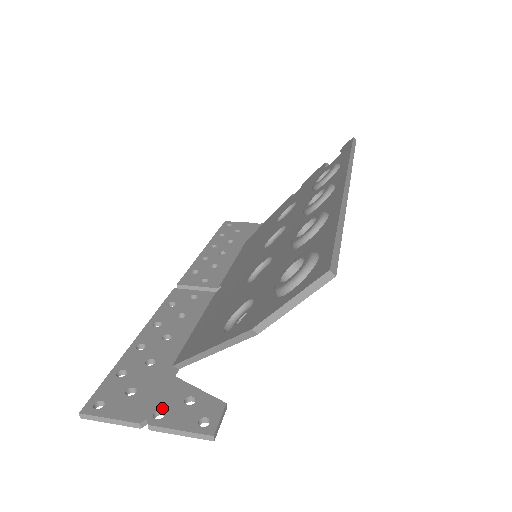
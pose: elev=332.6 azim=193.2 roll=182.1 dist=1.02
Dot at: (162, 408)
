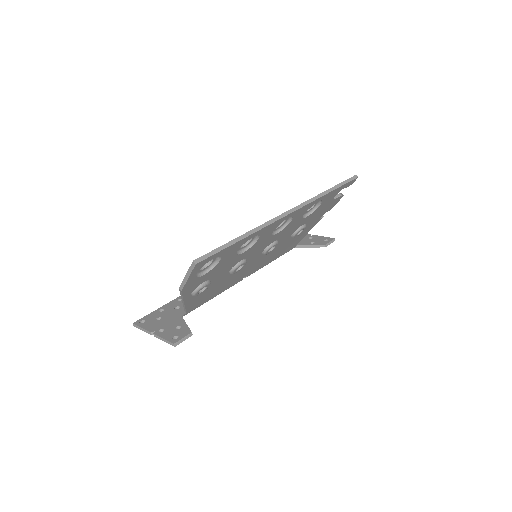
Dot at: (164, 328)
